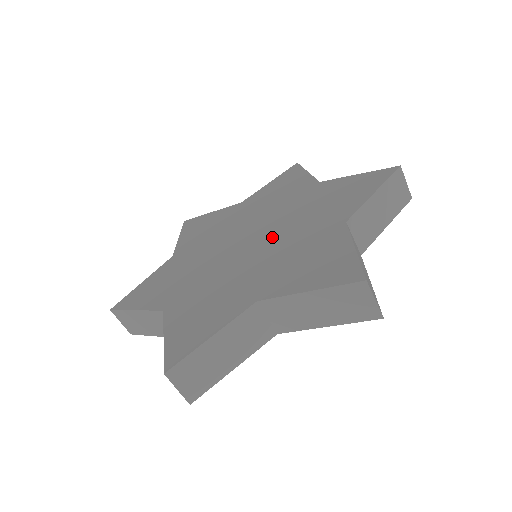
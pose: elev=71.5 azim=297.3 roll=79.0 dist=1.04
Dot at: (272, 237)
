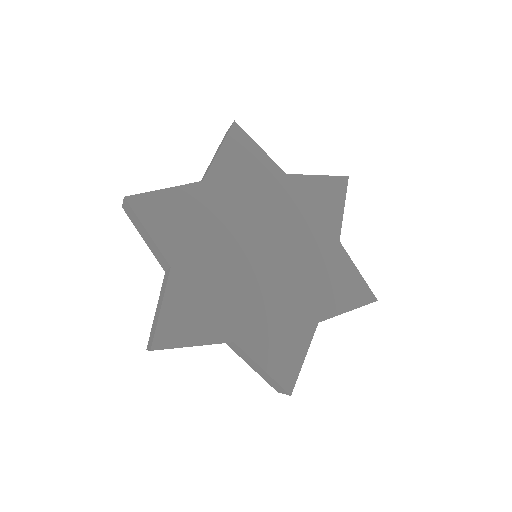
Dot at: (277, 274)
